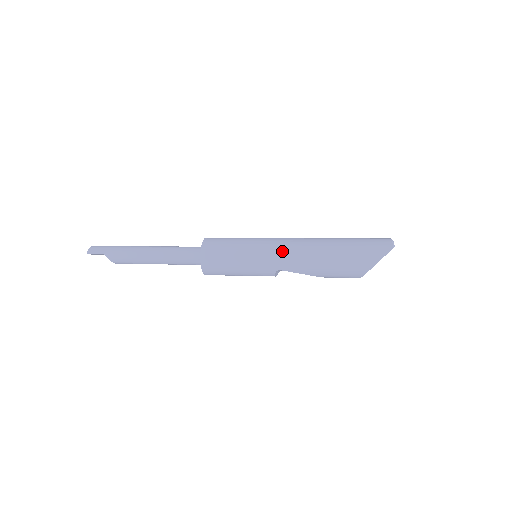
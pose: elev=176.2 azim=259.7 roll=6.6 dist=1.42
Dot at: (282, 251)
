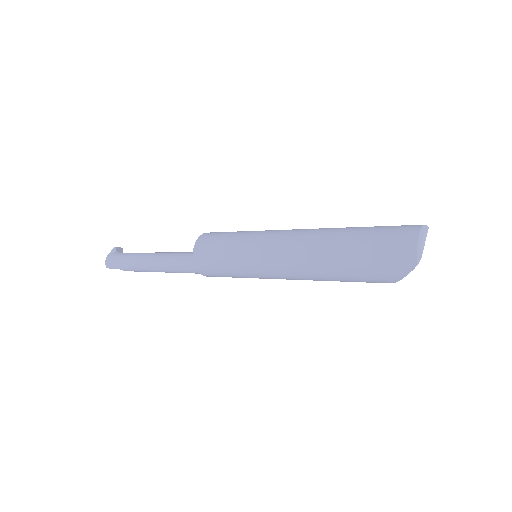
Dot at: (276, 268)
